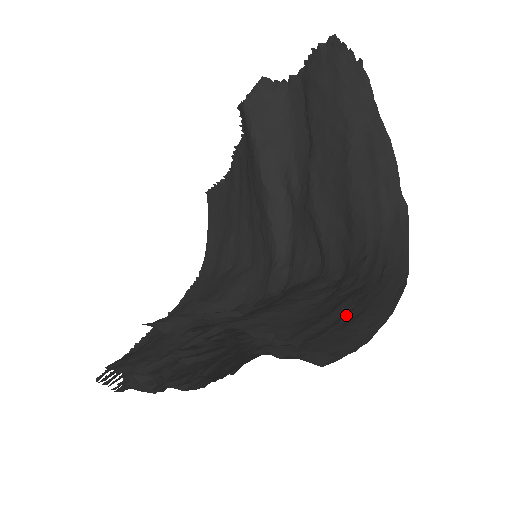
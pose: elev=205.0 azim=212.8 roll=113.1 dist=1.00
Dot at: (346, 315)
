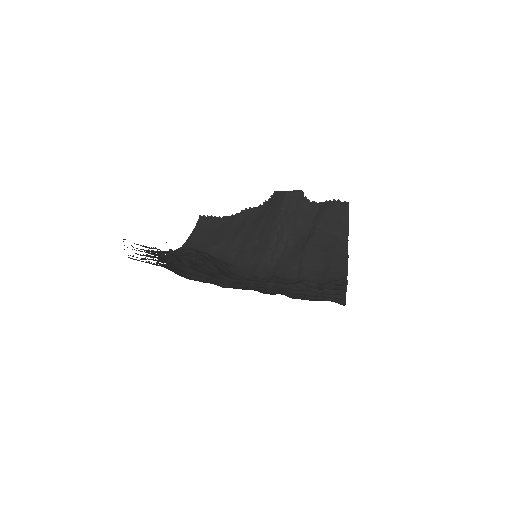
Dot at: occluded
